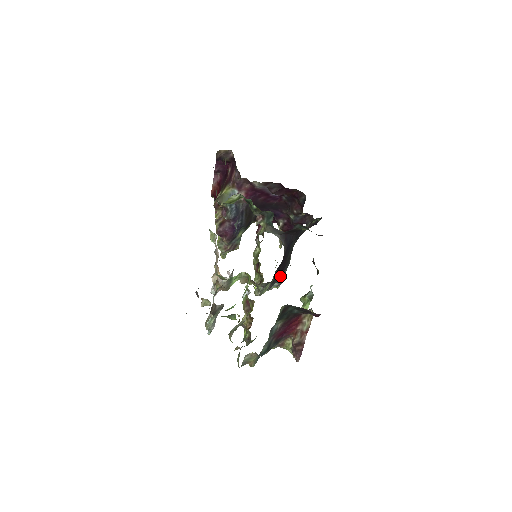
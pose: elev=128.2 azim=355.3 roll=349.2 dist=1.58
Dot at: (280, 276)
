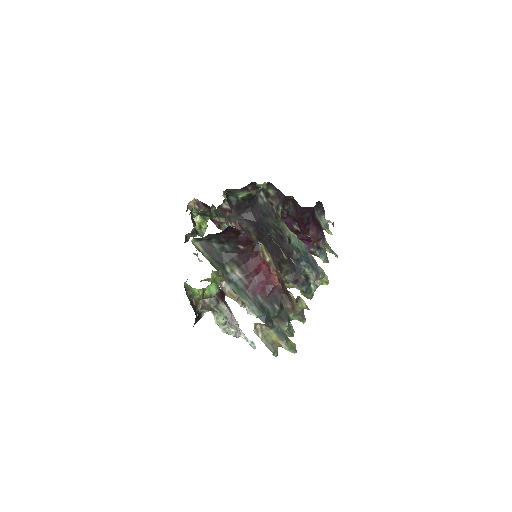
Dot at: (295, 261)
